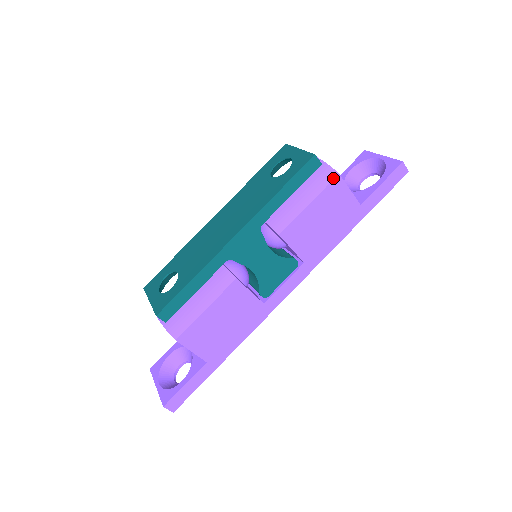
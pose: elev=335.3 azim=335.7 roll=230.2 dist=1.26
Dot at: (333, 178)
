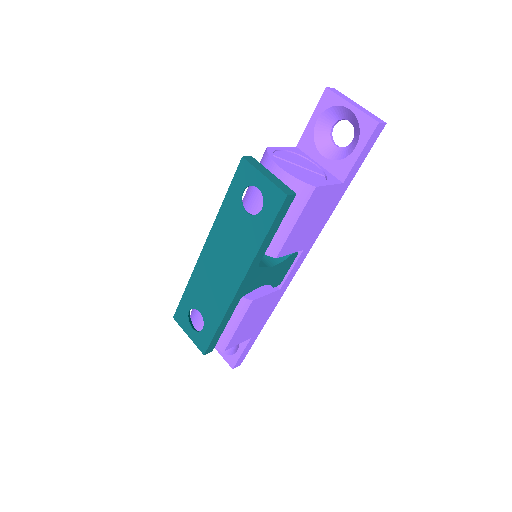
Dot at: (311, 193)
